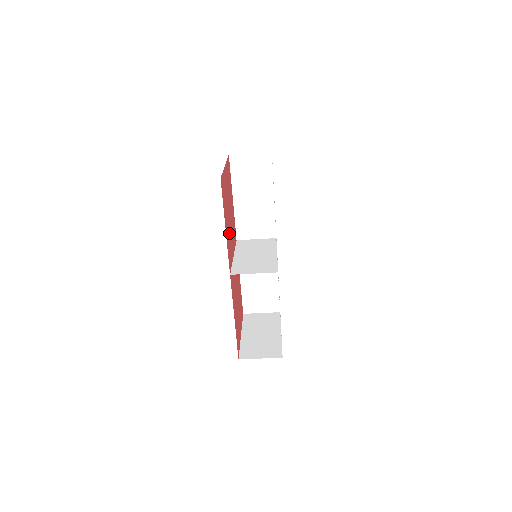
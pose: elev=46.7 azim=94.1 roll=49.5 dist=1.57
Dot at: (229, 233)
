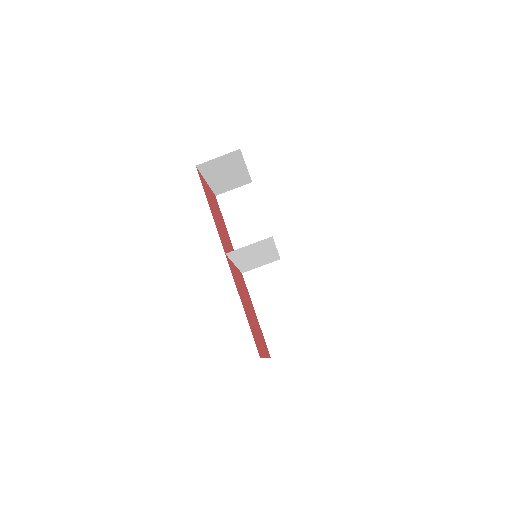
Dot at: (221, 231)
